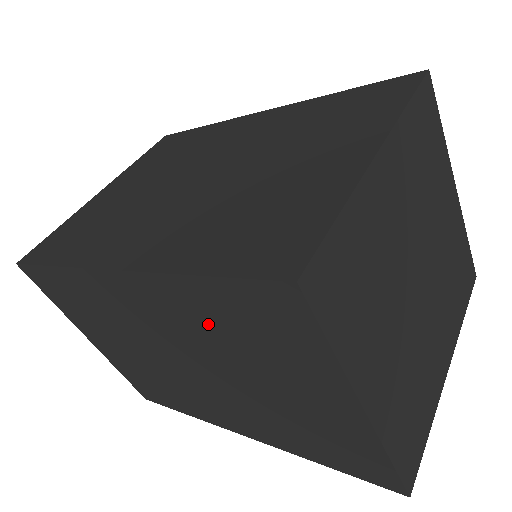
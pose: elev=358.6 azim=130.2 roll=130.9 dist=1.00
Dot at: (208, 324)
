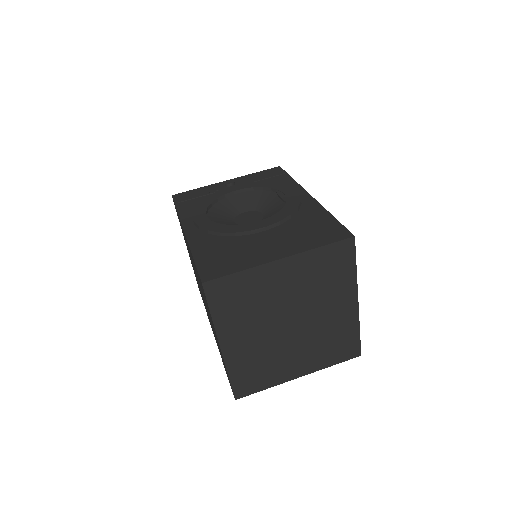
Dot at: occluded
